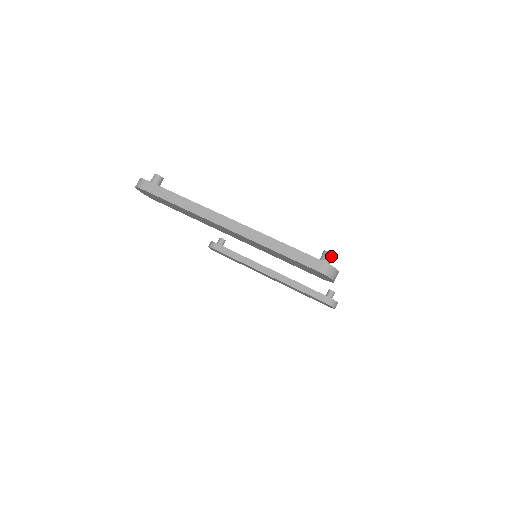
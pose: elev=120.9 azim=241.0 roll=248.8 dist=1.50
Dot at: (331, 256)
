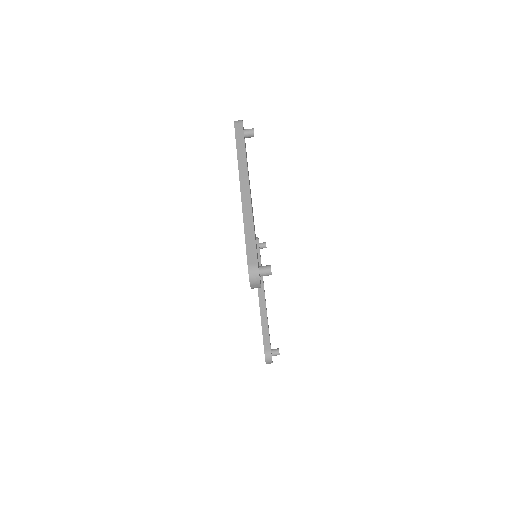
Dot at: (269, 271)
